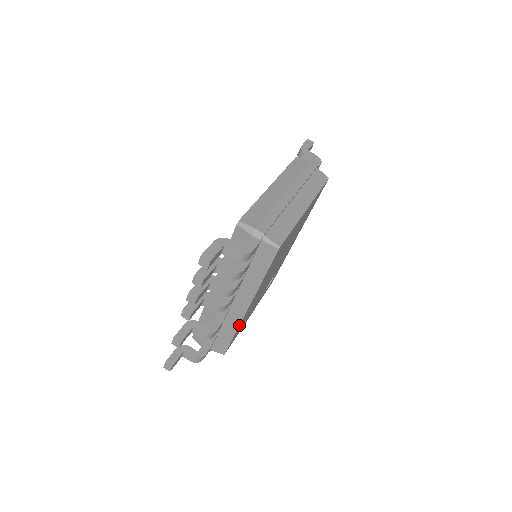
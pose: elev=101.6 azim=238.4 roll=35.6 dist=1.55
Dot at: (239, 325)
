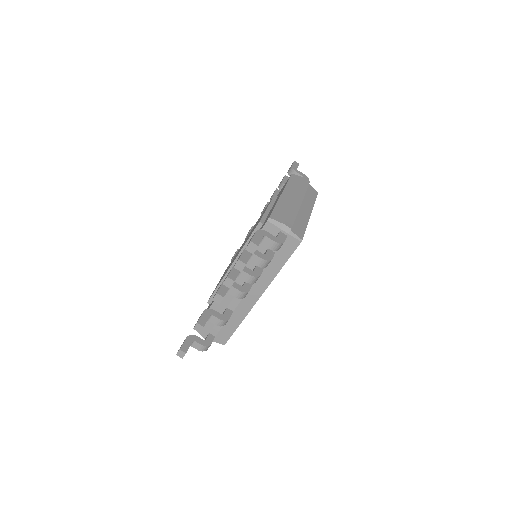
Dot at: (247, 314)
